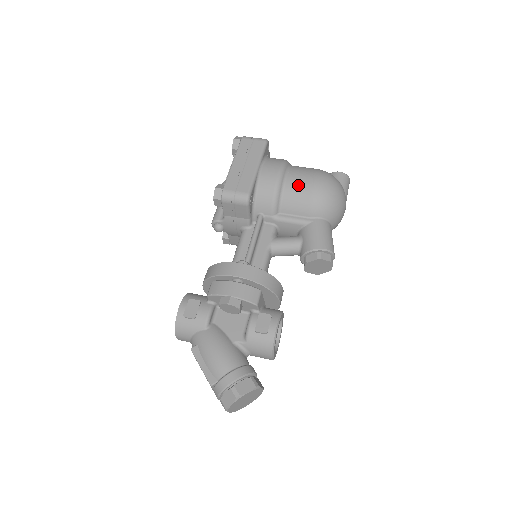
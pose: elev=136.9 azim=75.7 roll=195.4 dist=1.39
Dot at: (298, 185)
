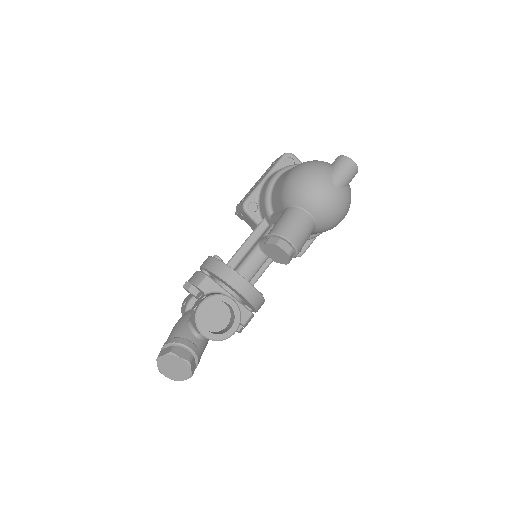
Dot at: (280, 181)
